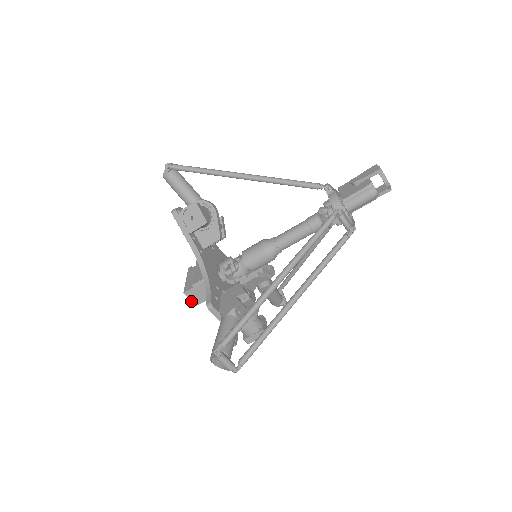
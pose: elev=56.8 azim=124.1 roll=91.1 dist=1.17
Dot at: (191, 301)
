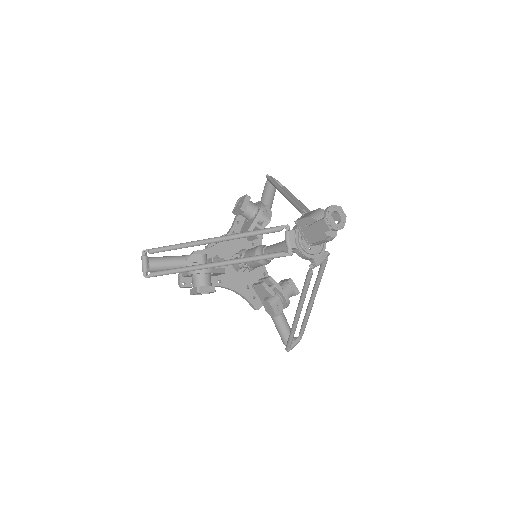
Dot at: occluded
